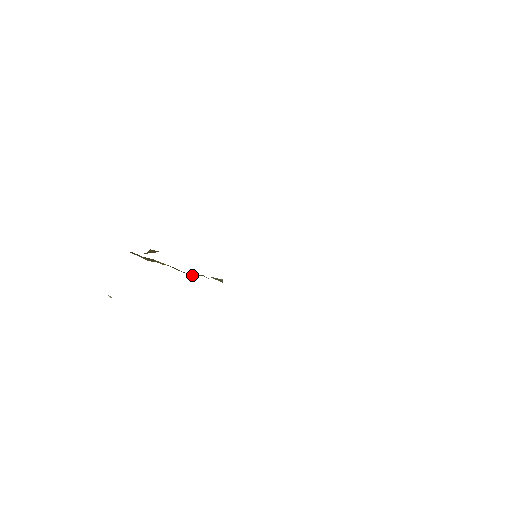
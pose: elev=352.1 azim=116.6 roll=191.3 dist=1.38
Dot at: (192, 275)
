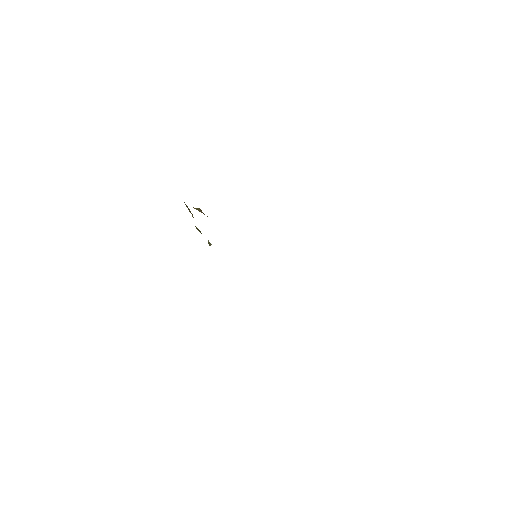
Dot at: (198, 230)
